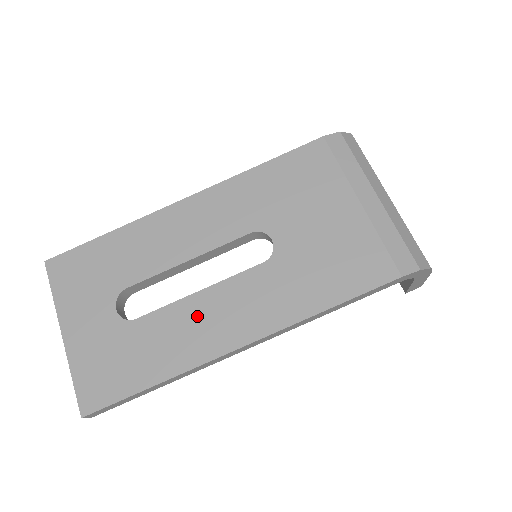
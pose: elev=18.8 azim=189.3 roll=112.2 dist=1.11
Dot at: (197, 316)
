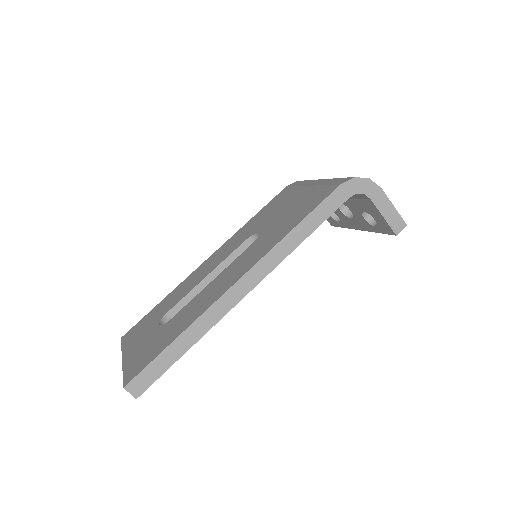
Dot at: (210, 290)
